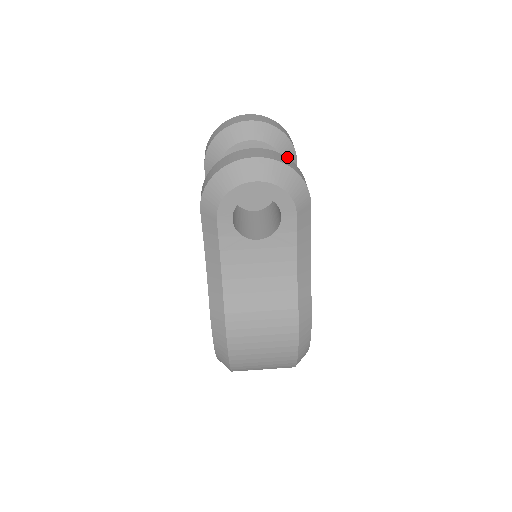
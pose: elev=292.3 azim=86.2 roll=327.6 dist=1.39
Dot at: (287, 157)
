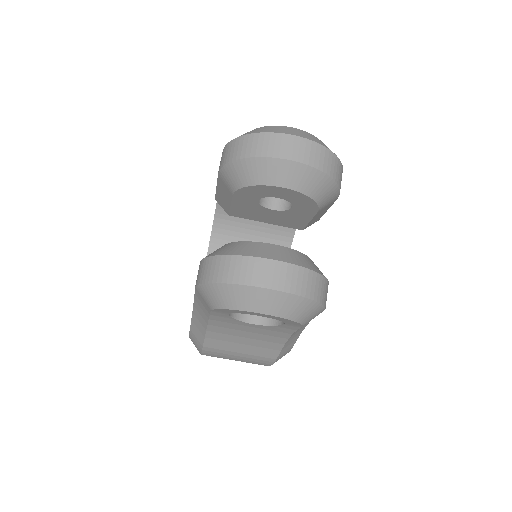
Dot at: (326, 202)
